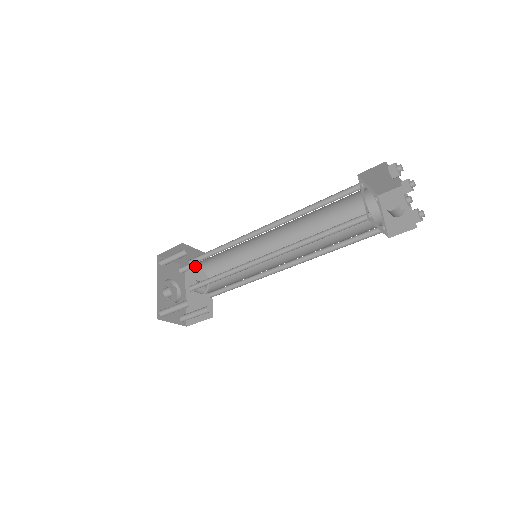
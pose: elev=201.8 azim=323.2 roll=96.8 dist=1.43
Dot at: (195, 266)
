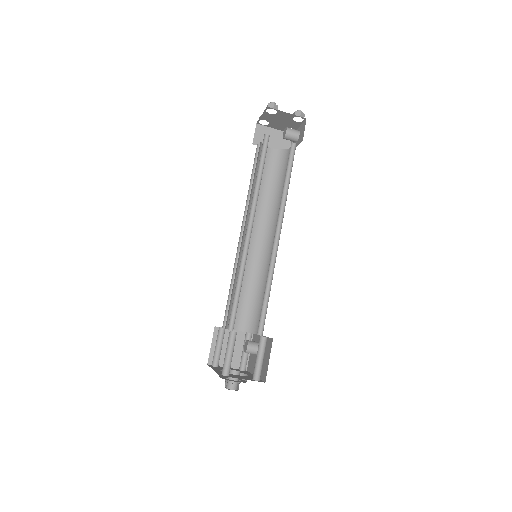
Dot at: occluded
